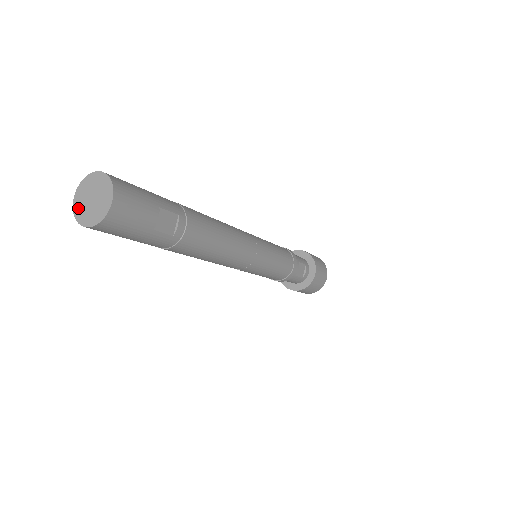
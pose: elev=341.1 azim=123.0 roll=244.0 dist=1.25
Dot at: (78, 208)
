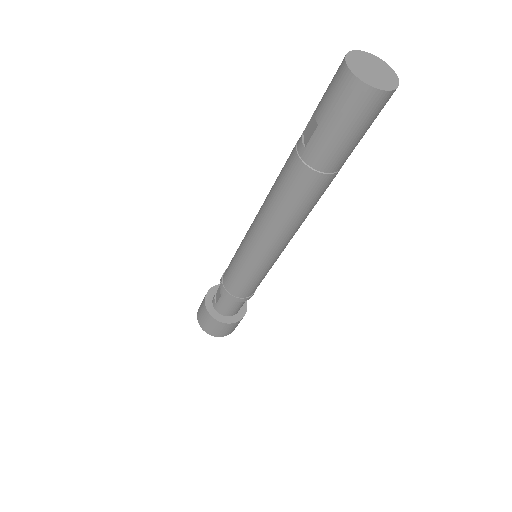
Dot at: (358, 72)
